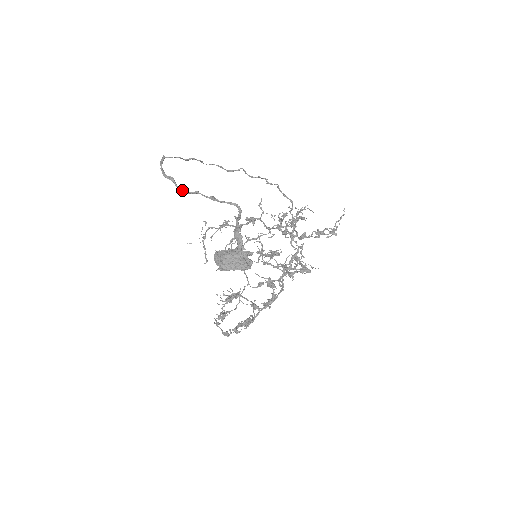
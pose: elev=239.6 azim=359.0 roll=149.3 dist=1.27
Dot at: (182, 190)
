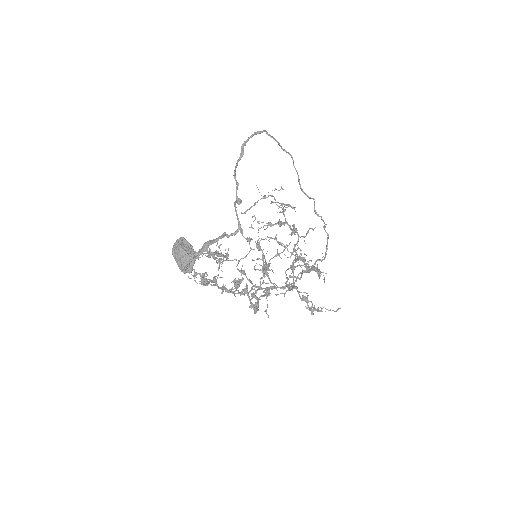
Dot at: (235, 170)
